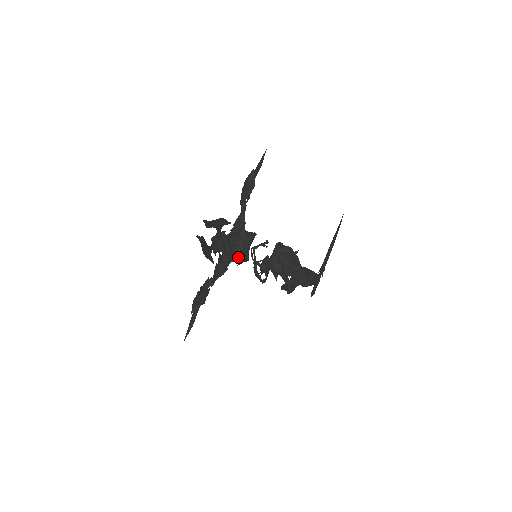
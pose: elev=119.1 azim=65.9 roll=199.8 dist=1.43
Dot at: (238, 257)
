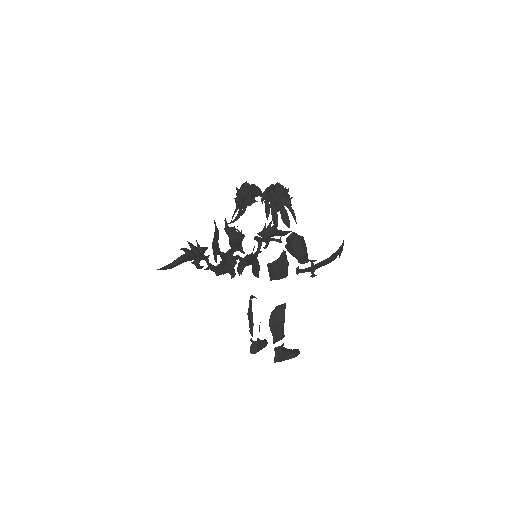
Dot at: (242, 198)
